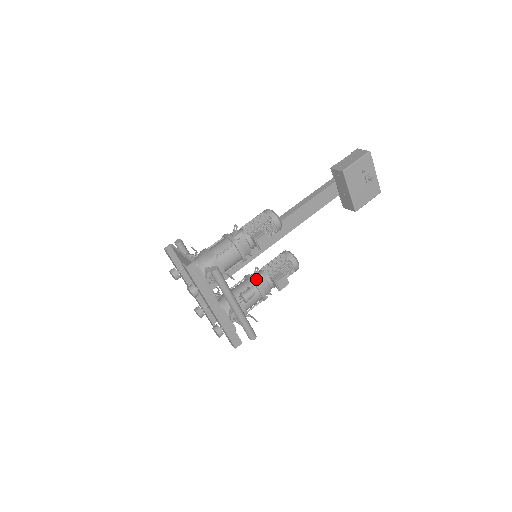
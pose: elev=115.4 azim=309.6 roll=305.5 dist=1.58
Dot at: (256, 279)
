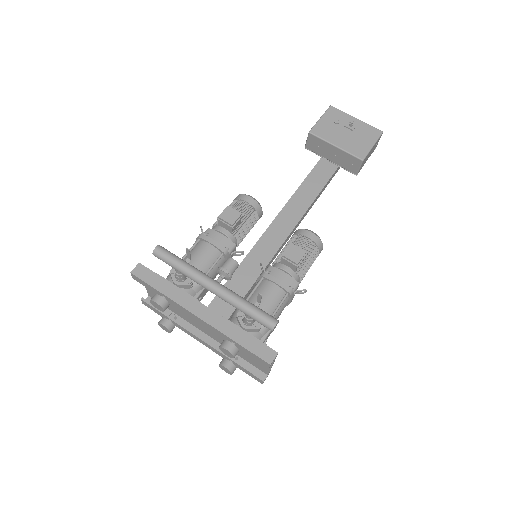
Dot at: occluded
